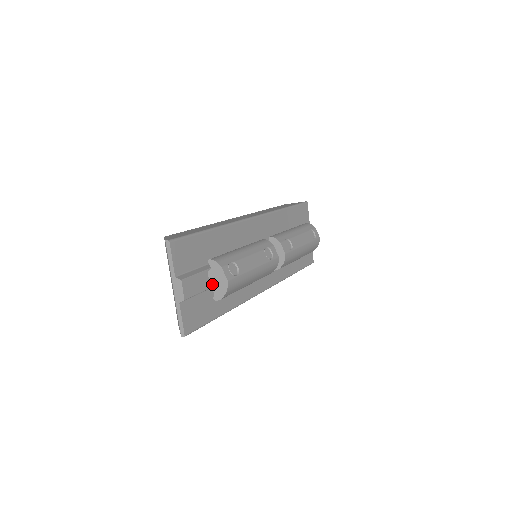
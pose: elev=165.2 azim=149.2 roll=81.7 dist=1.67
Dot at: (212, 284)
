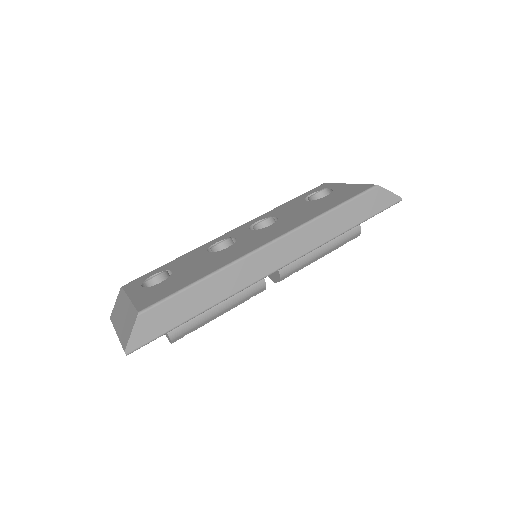
Dot at: occluded
